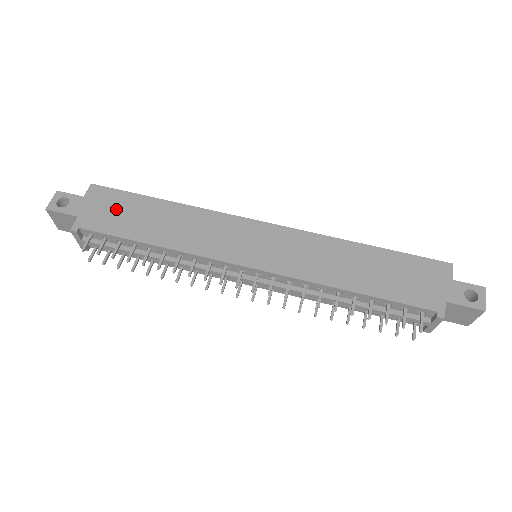
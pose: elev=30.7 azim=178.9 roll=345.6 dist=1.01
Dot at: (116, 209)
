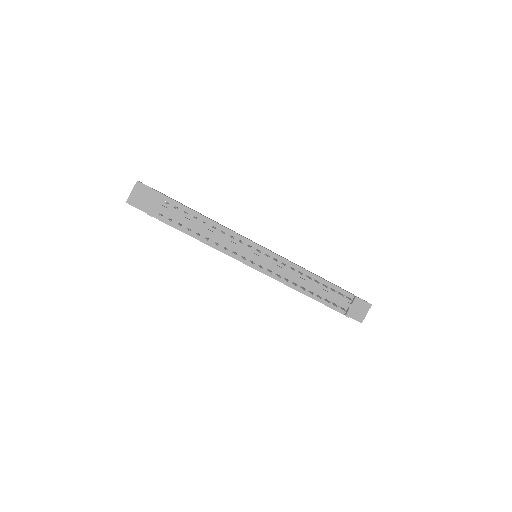
Dot at: occluded
